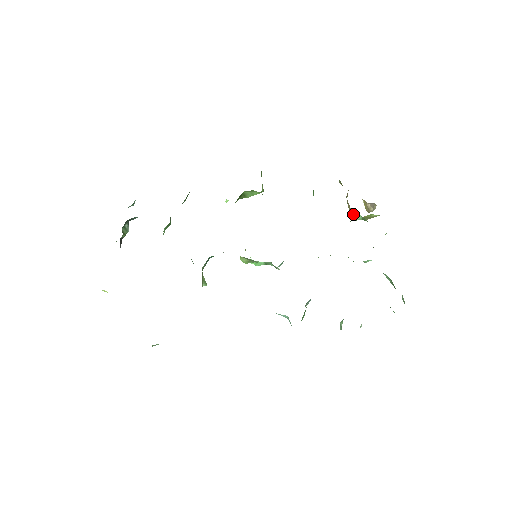
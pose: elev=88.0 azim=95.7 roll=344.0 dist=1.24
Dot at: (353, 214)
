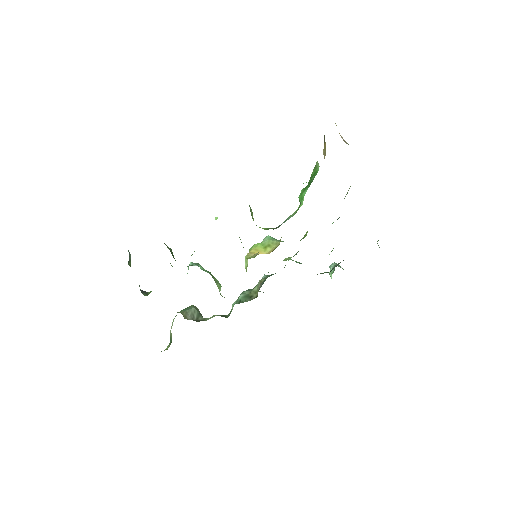
Dot at: occluded
